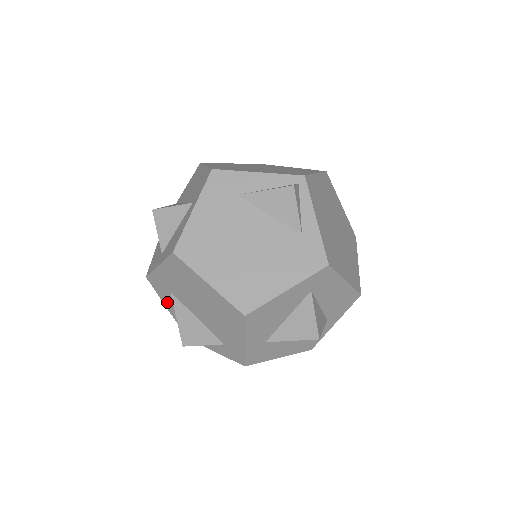
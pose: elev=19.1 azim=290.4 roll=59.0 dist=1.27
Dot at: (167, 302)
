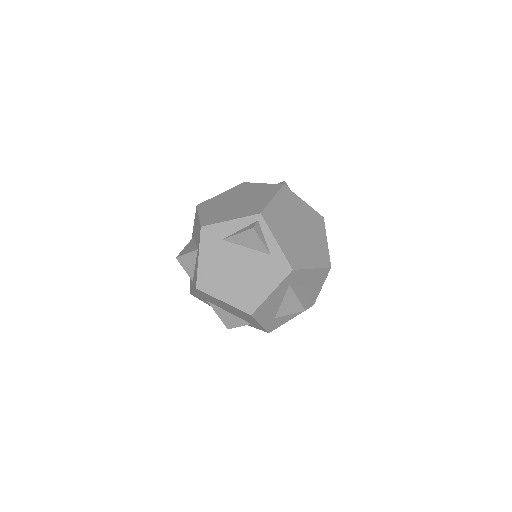
Dot at: (209, 304)
